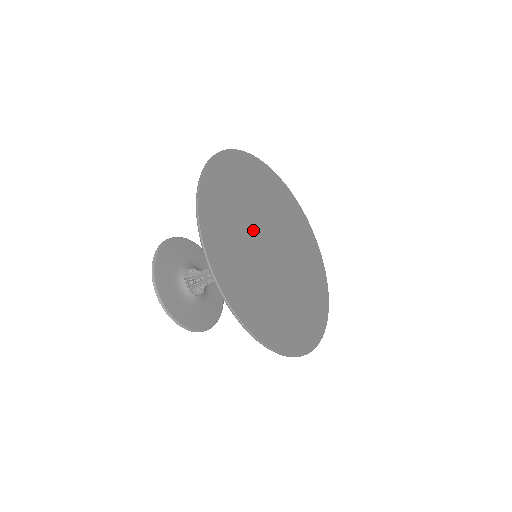
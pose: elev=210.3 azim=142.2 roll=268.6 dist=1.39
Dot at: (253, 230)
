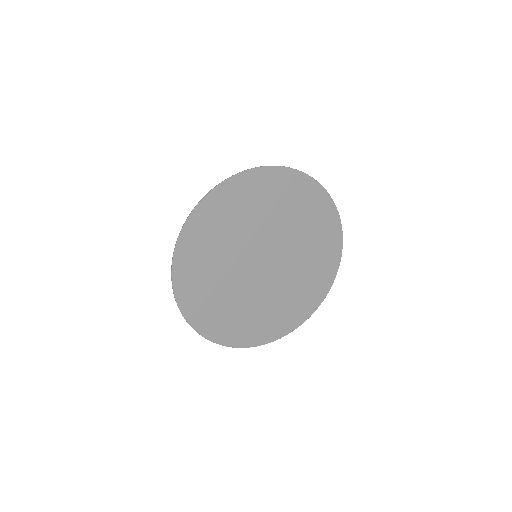
Dot at: (241, 253)
